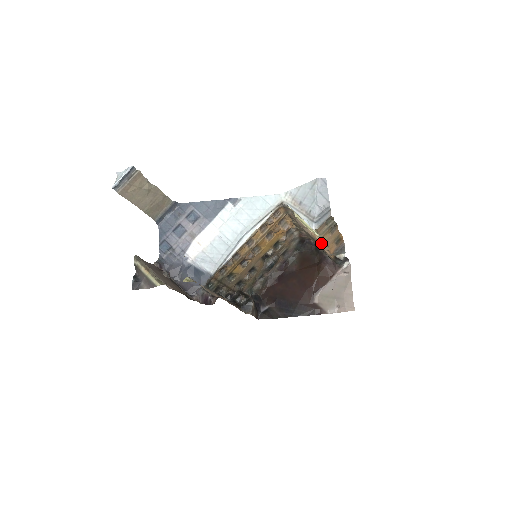
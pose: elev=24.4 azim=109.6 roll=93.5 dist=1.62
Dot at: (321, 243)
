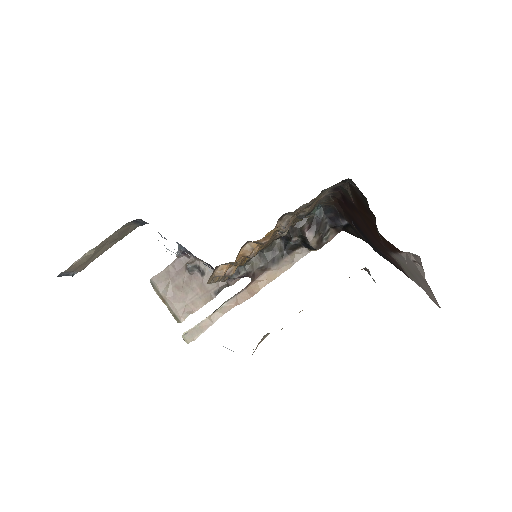
Dot at: occluded
